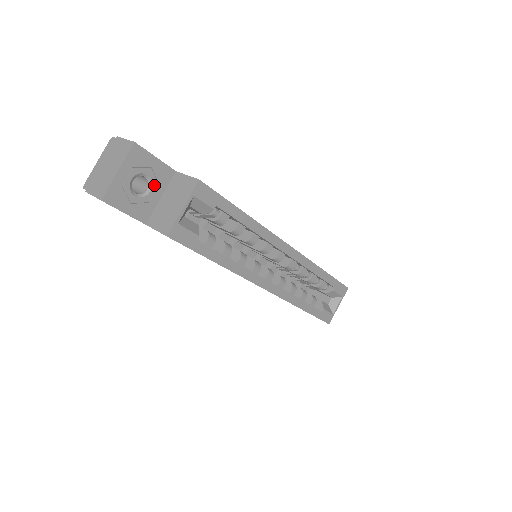
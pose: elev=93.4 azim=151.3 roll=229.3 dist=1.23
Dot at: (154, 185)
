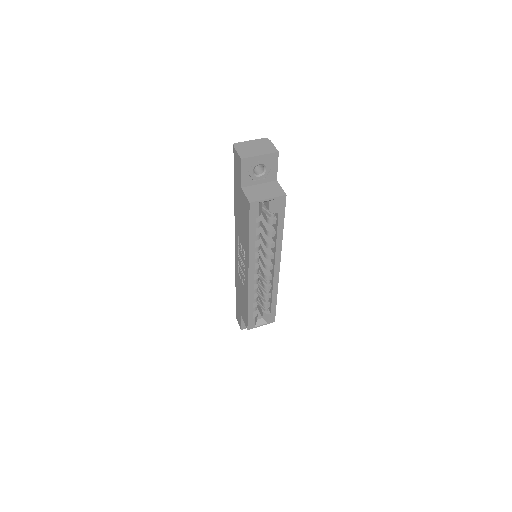
Dot at: (263, 176)
